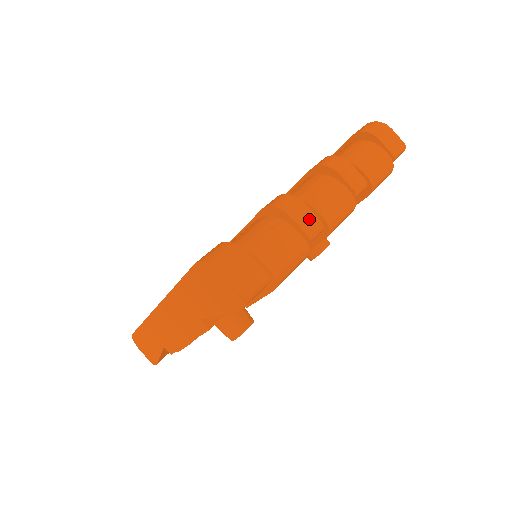
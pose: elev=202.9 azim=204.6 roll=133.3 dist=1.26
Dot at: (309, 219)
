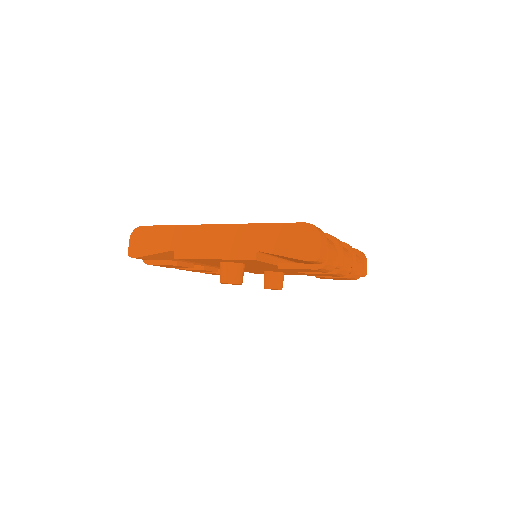
Dot at: (341, 258)
